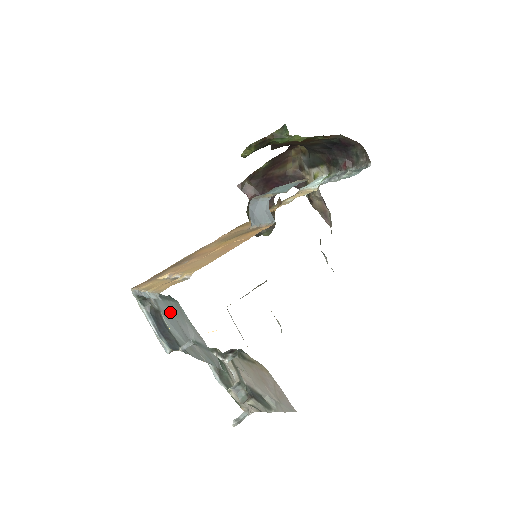
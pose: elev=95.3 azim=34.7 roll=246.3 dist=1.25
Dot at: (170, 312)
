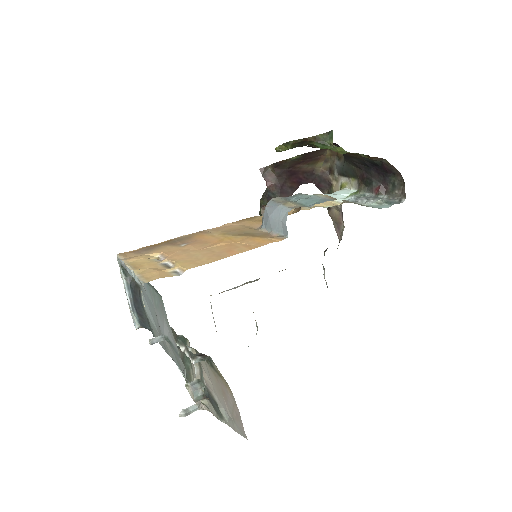
Dot at: (150, 298)
